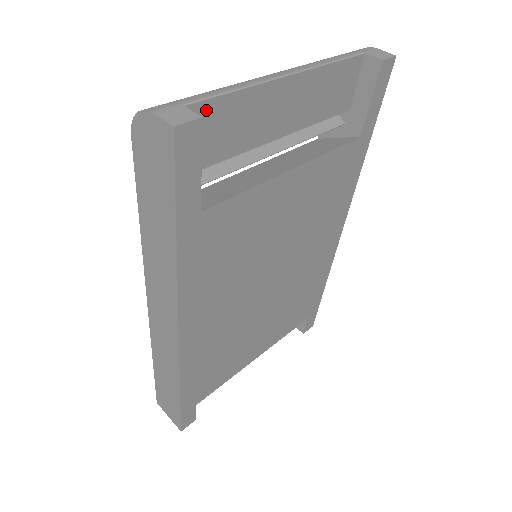
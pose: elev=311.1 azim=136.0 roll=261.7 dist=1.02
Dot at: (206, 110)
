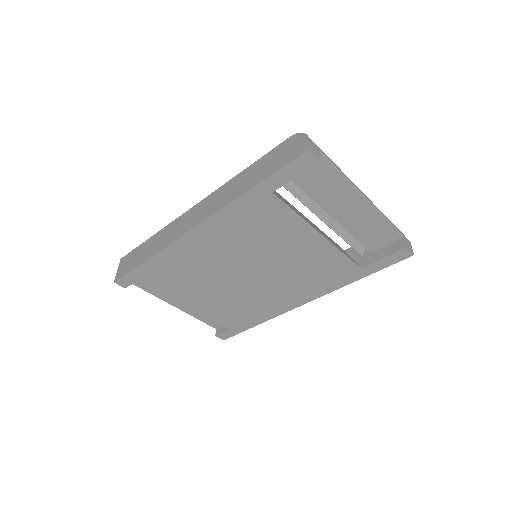
Dot at: (324, 164)
